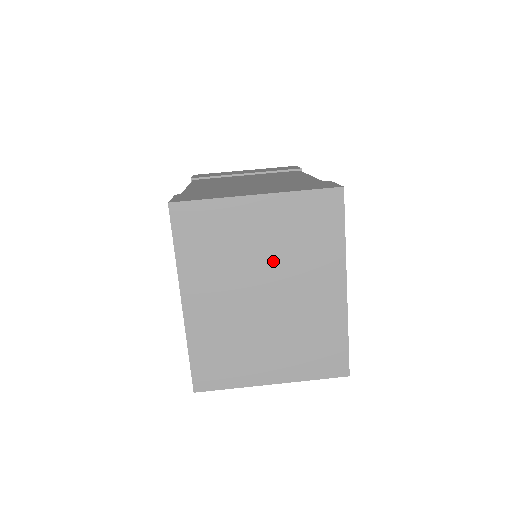
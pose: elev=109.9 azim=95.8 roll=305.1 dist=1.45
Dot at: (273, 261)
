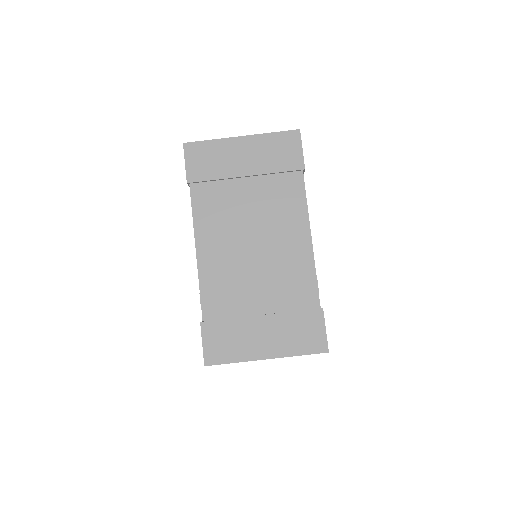
Dot at: occluded
